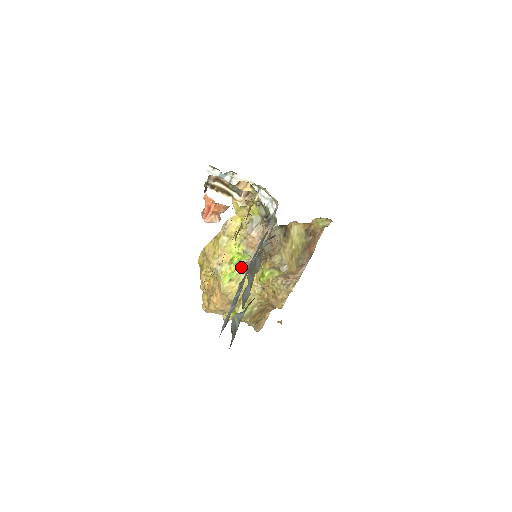
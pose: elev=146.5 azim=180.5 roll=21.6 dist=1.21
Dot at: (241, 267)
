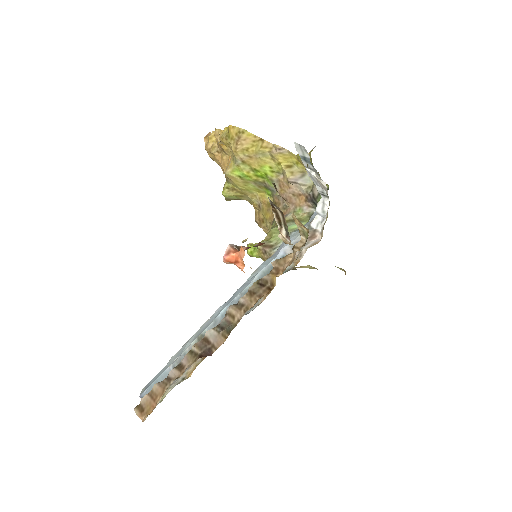
Dot at: (258, 181)
